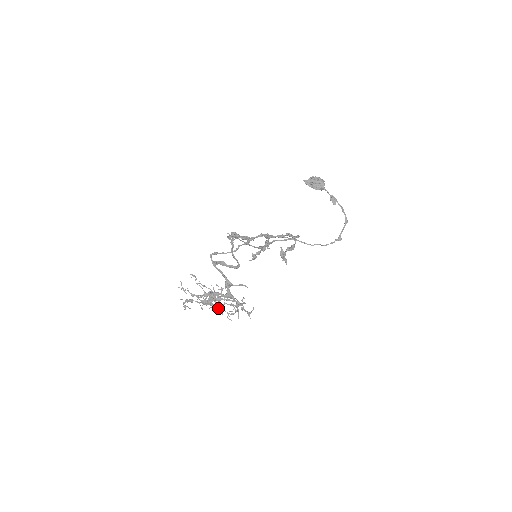
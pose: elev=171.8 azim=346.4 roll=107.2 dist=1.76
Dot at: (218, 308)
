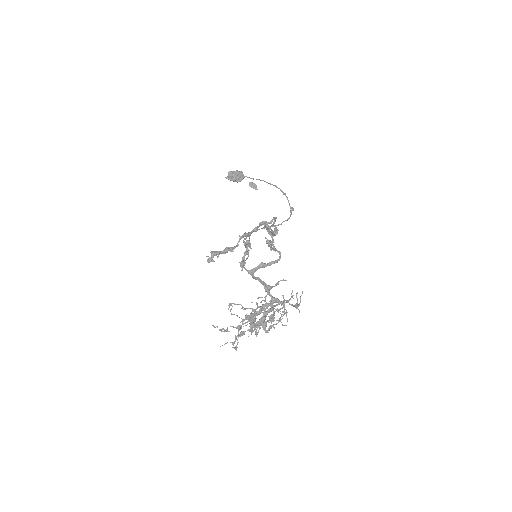
Dot at: (265, 325)
